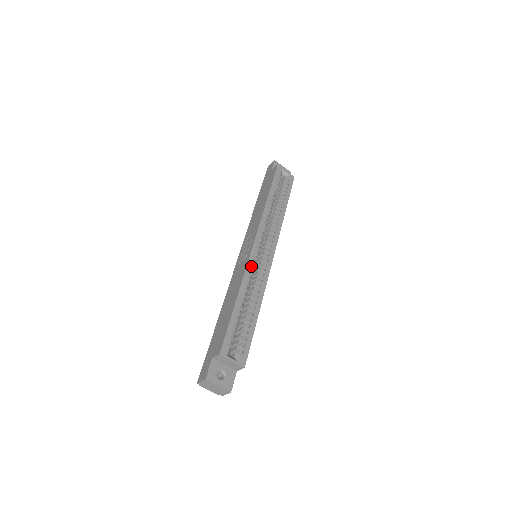
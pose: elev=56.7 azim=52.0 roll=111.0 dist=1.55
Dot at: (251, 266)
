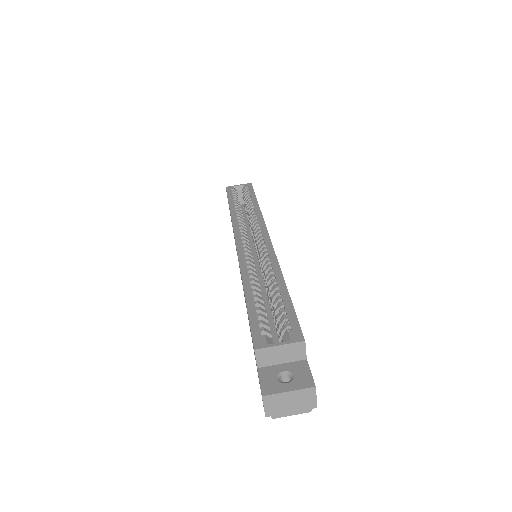
Dot at: (245, 258)
